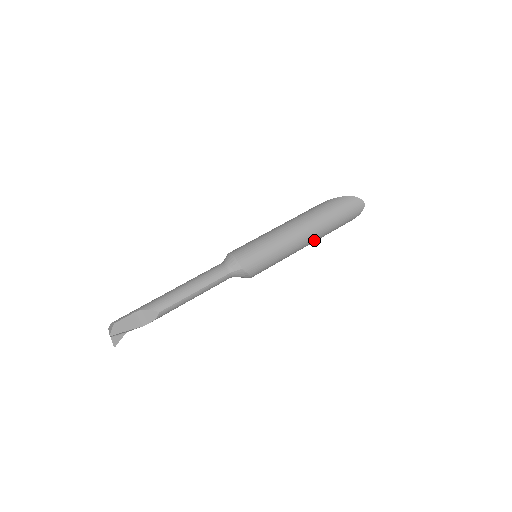
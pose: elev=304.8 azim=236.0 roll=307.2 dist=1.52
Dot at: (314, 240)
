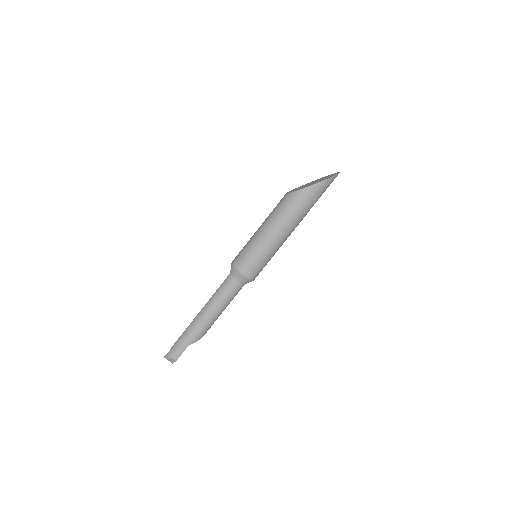
Dot at: occluded
